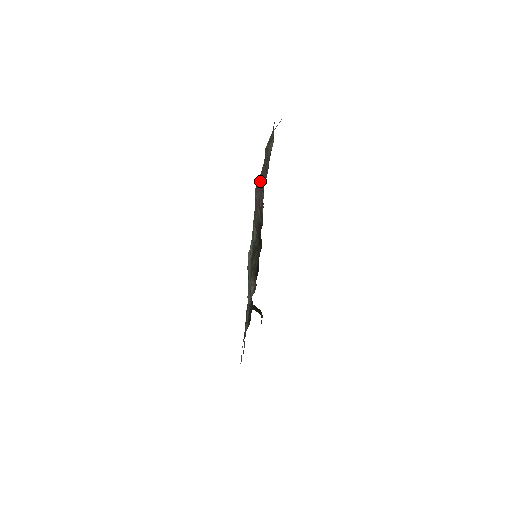
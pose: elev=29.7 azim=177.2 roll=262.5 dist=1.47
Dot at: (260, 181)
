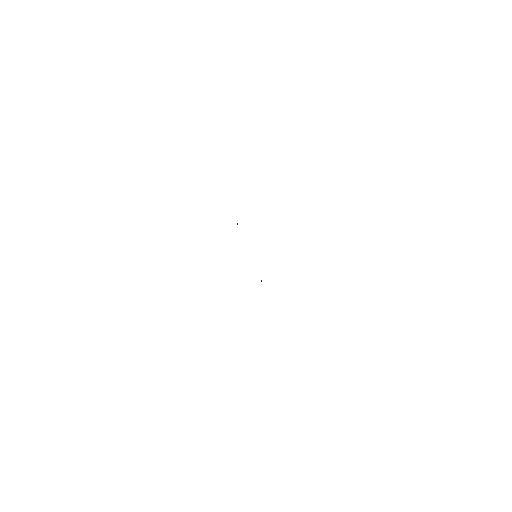
Dot at: occluded
